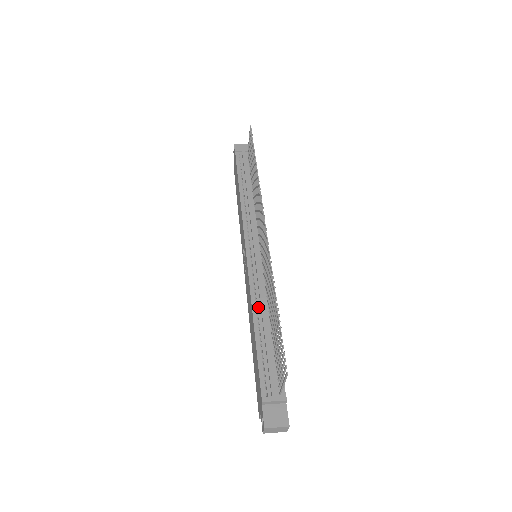
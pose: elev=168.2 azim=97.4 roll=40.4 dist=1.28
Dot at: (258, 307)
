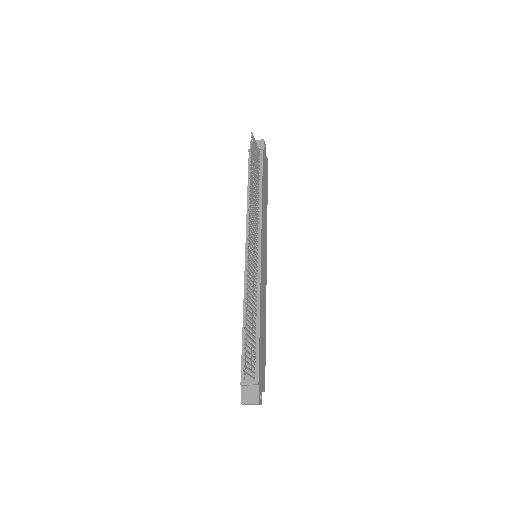
Dot at: occluded
